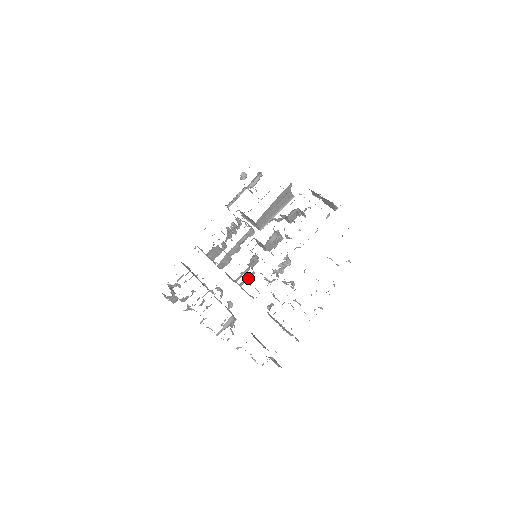
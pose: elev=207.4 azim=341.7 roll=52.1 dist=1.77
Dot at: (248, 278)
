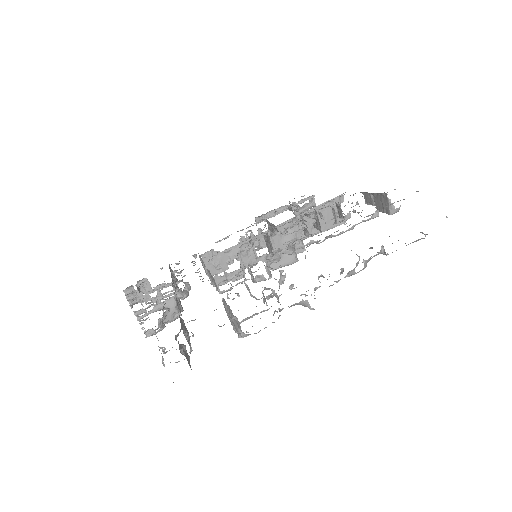
Dot at: (231, 277)
